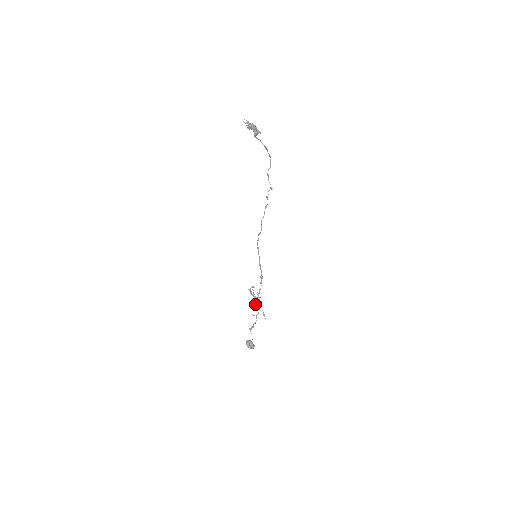
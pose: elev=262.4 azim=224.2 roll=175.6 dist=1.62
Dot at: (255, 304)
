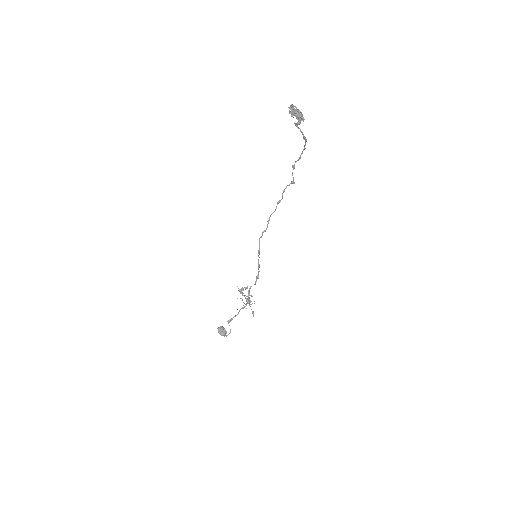
Dot at: occluded
